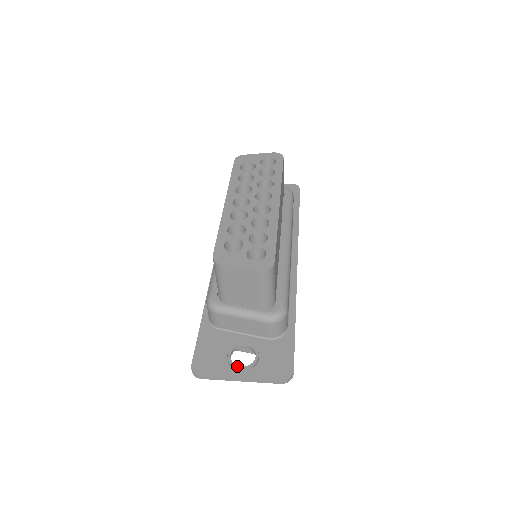
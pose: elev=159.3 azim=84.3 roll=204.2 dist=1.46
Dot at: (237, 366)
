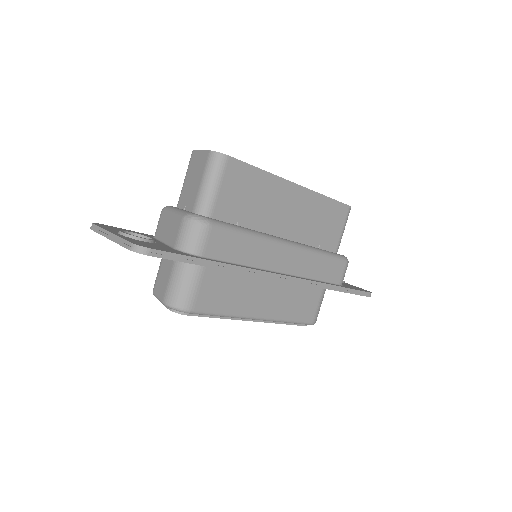
Dot at: (122, 231)
